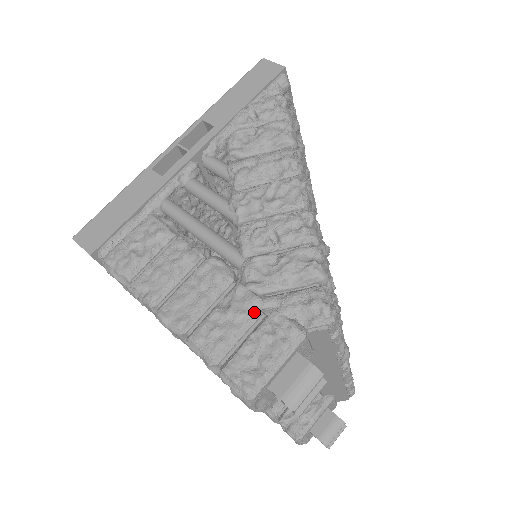
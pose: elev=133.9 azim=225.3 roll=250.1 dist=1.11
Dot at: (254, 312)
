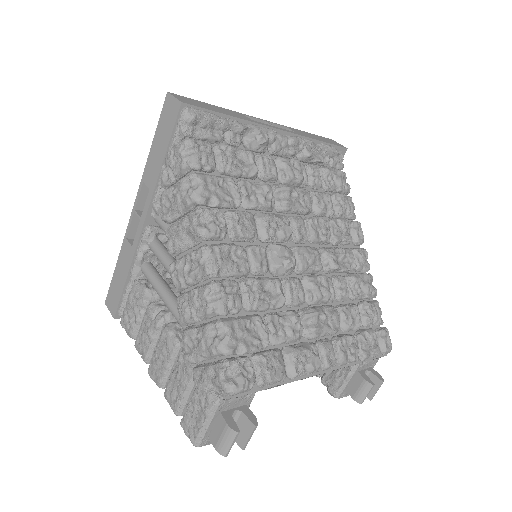
Dot at: (190, 380)
